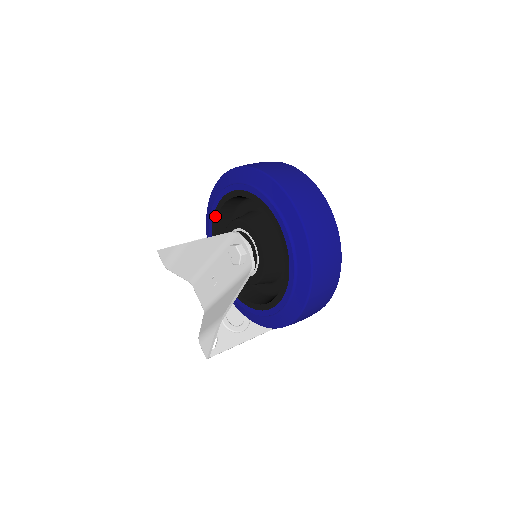
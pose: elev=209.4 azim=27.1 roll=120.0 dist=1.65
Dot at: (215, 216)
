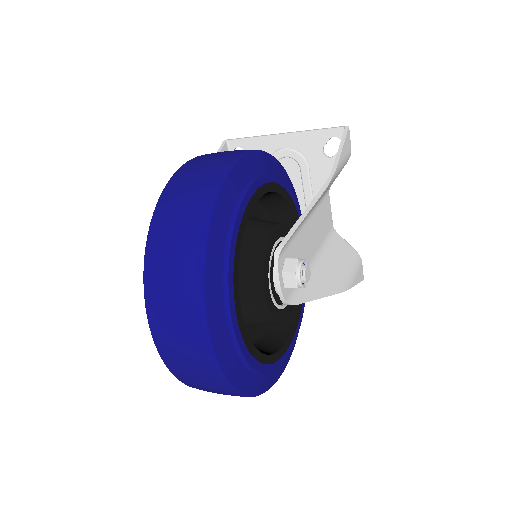
Dot at: occluded
